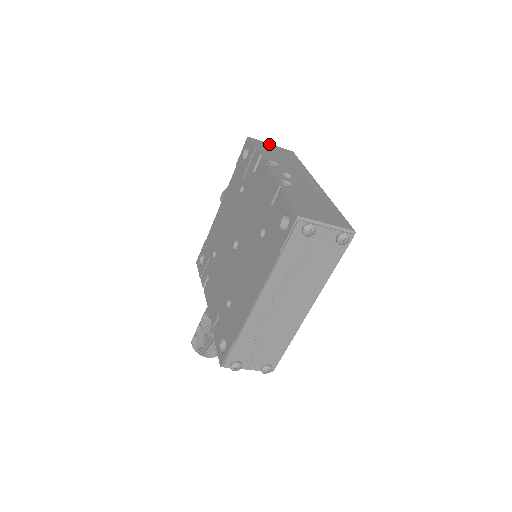
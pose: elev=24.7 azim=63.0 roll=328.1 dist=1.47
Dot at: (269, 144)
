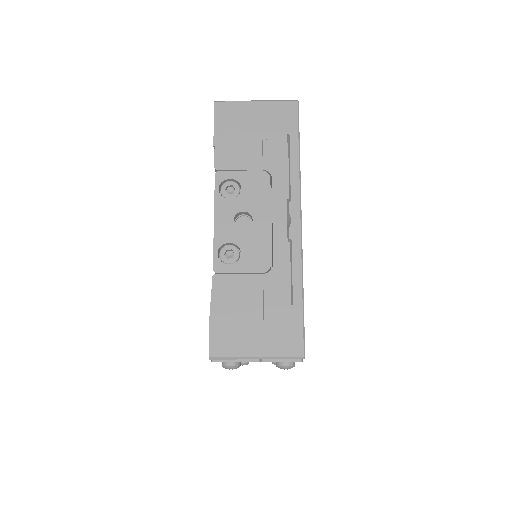
Dot at: (251, 105)
